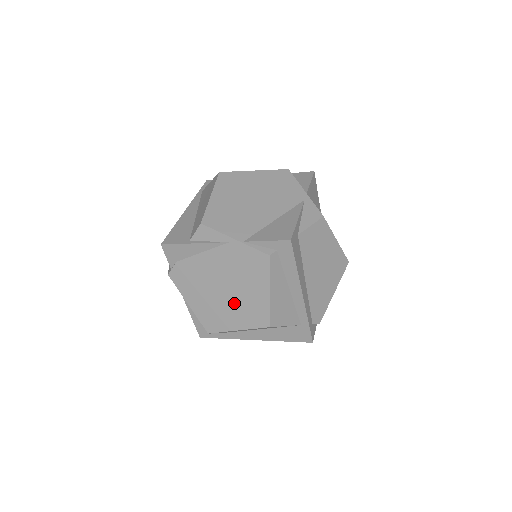
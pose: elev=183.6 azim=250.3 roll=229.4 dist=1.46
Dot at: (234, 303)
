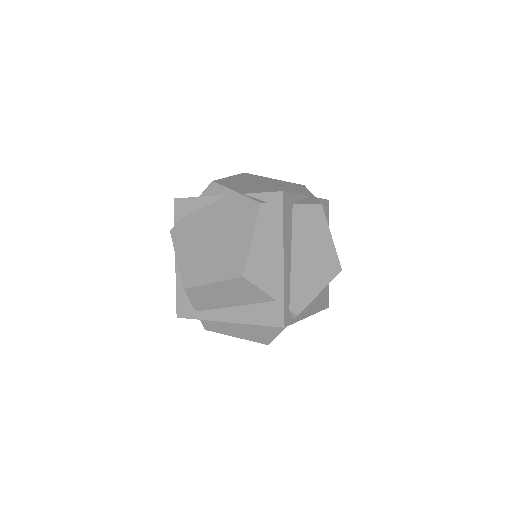
Dot at: (217, 254)
